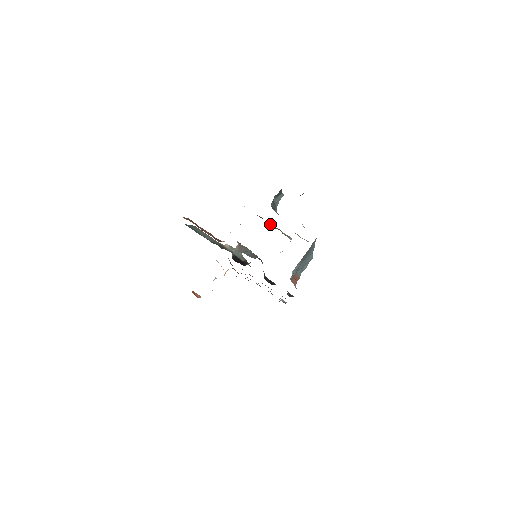
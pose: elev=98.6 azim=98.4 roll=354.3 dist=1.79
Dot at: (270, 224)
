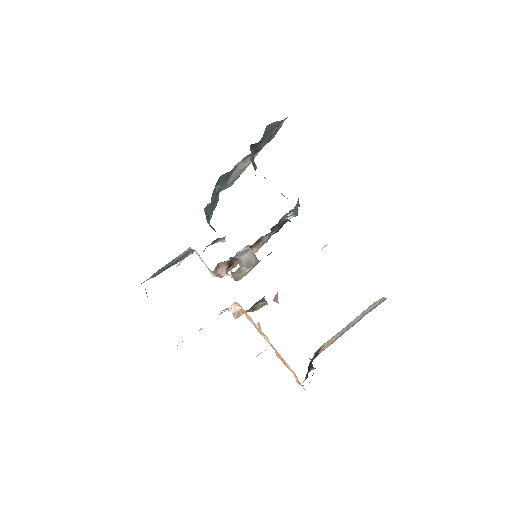
Dot at: occluded
